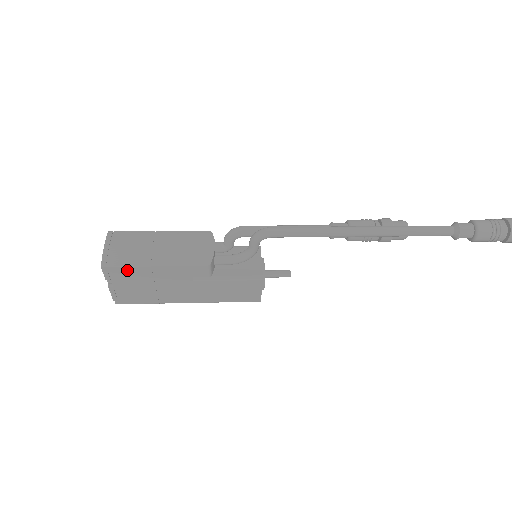
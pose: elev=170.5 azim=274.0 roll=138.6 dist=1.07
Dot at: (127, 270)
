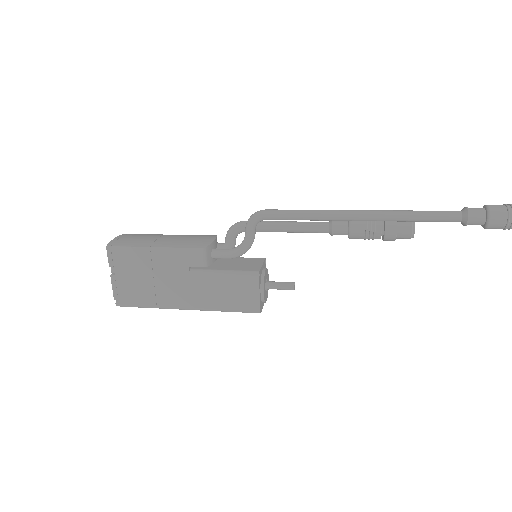
Dot at: (129, 252)
